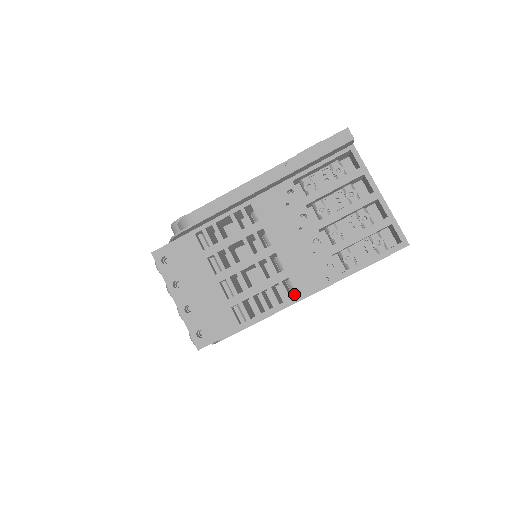
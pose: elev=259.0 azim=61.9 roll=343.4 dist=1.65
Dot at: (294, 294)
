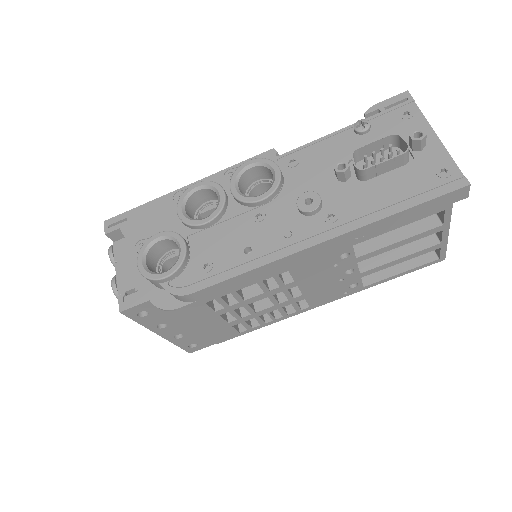
Dot at: occluded
